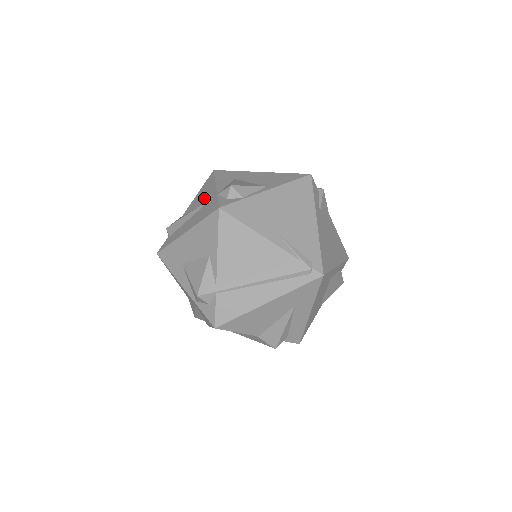
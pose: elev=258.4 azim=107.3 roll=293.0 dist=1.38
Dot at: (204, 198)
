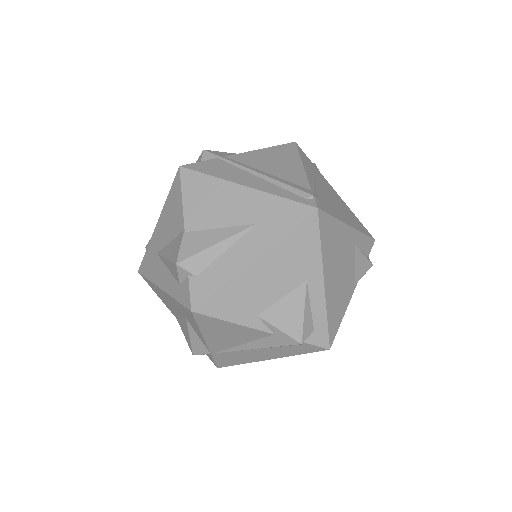
Dot at: occluded
